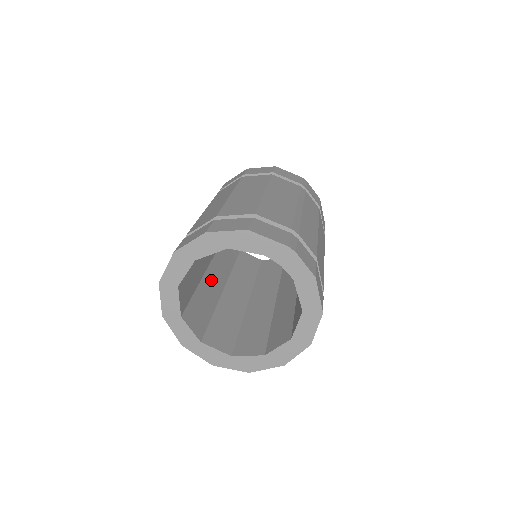
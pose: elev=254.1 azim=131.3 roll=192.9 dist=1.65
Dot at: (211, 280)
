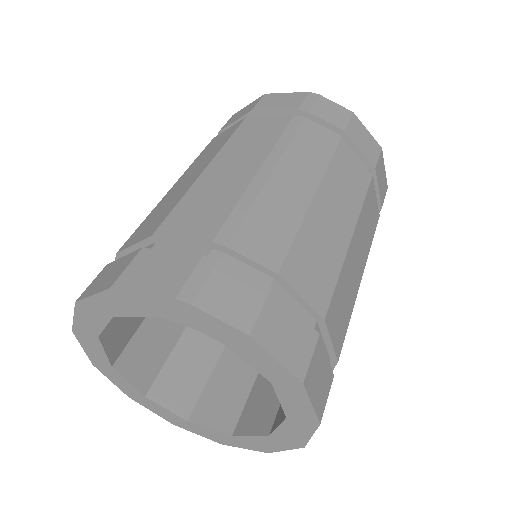
Dot at: occluded
